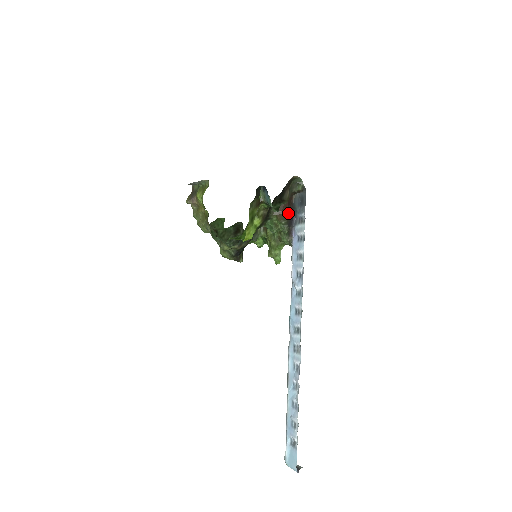
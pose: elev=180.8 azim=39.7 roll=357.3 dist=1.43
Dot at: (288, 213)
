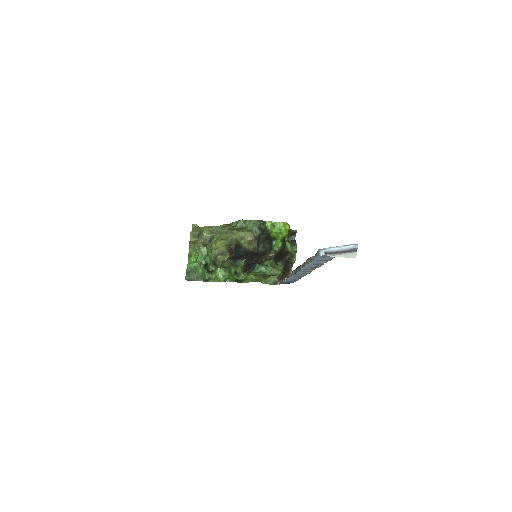
Dot at: occluded
